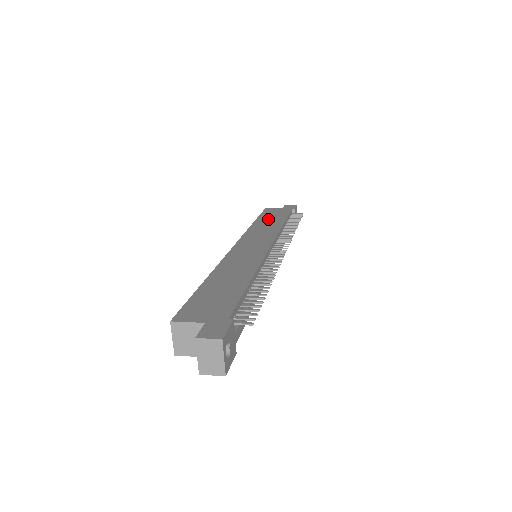
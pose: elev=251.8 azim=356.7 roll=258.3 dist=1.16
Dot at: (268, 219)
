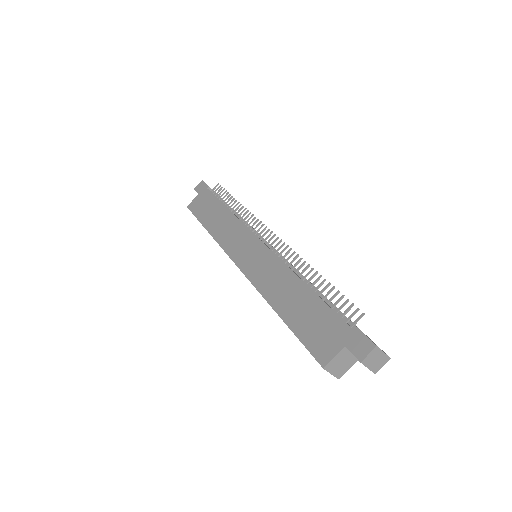
Dot at: (211, 216)
